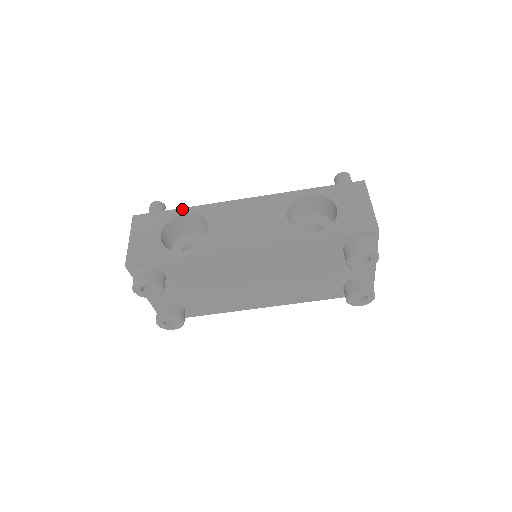
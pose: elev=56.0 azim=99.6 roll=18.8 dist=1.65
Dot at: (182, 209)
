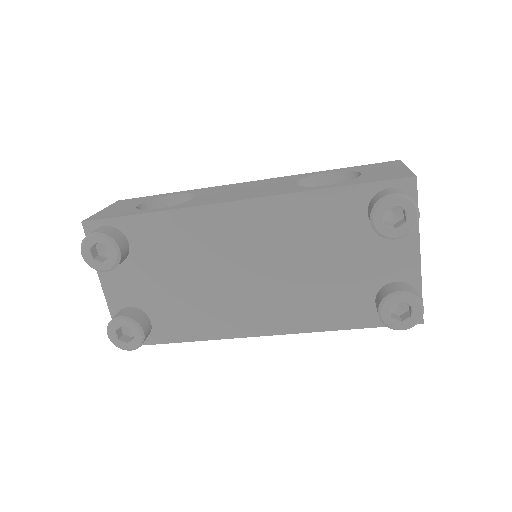
Dot at: (174, 192)
